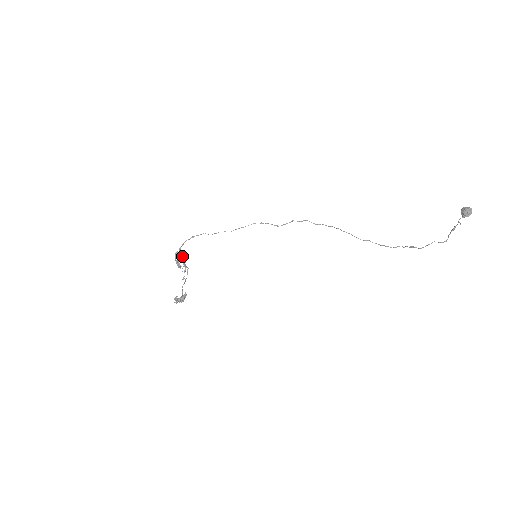
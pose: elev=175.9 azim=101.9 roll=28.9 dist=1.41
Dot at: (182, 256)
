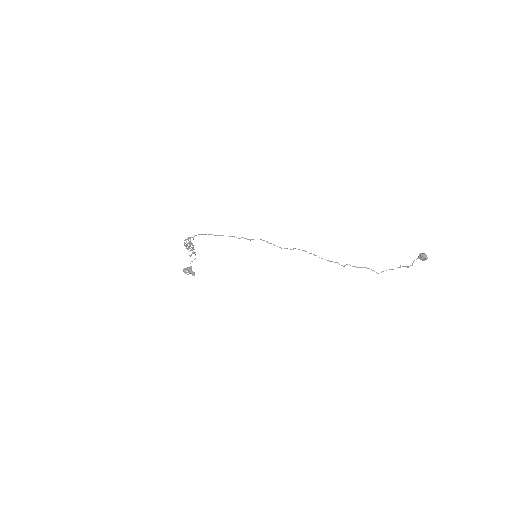
Dot at: (191, 243)
